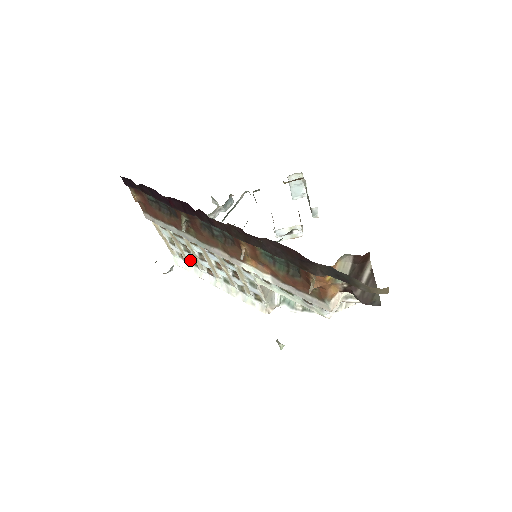
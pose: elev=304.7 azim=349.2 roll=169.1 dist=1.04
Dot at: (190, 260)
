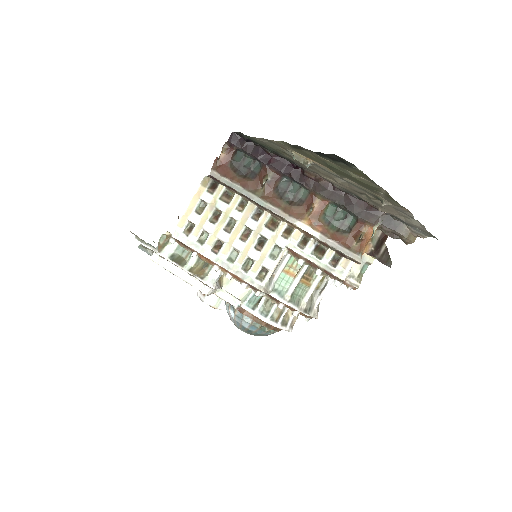
Dot at: (199, 235)
